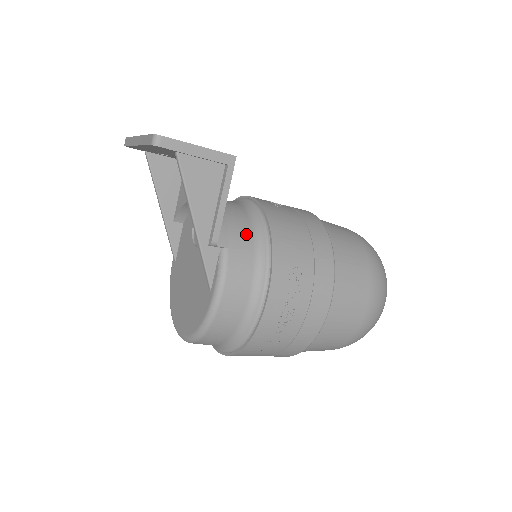
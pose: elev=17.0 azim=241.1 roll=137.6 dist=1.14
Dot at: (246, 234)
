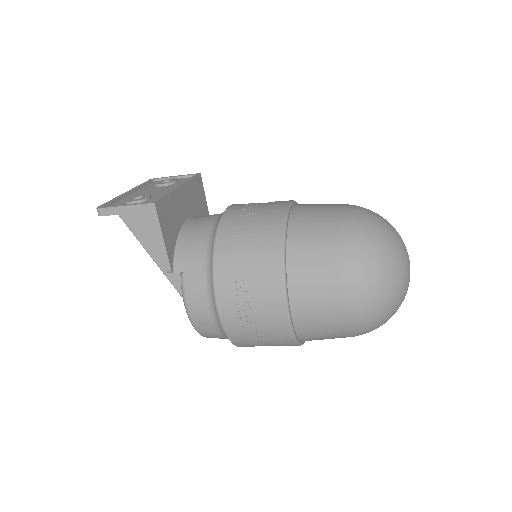
Dot at: (199, 256)
